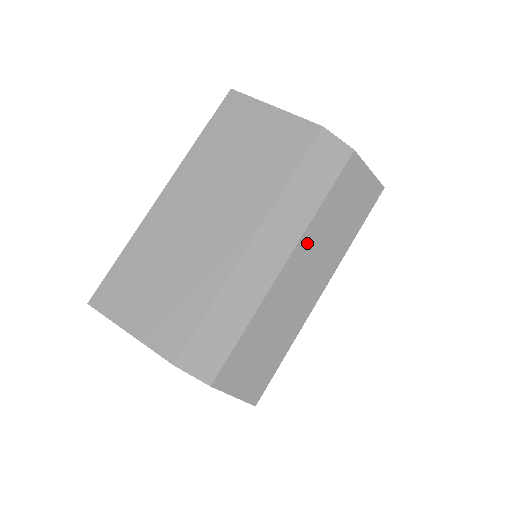
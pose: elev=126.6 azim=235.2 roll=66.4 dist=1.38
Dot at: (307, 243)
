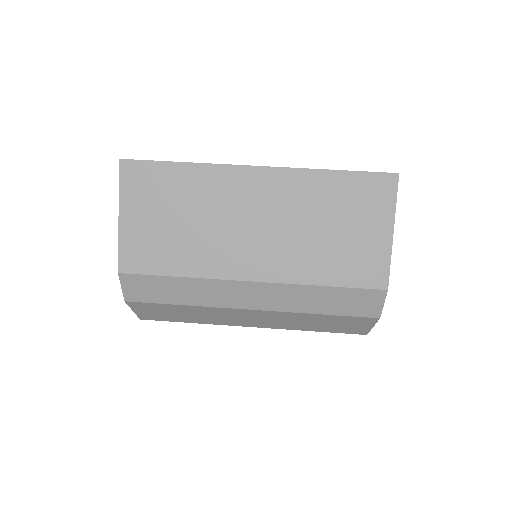
Dot at: (279, 314)
